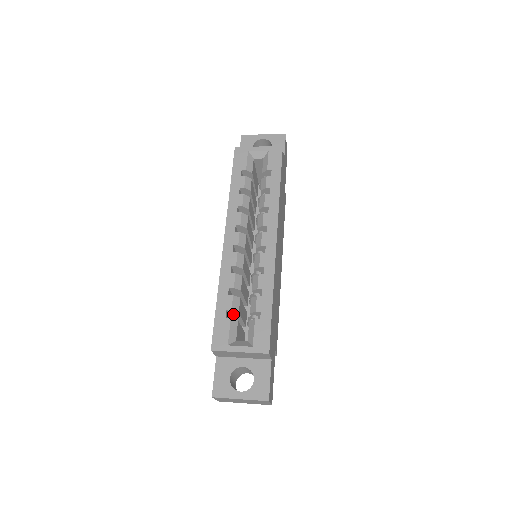
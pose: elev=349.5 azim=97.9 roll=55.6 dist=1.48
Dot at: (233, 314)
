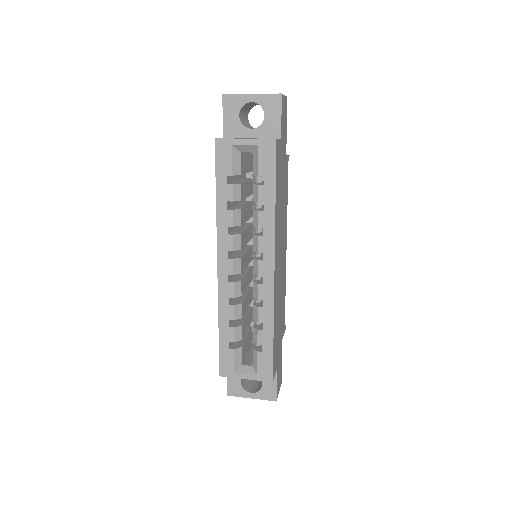
Dot at: occluded
